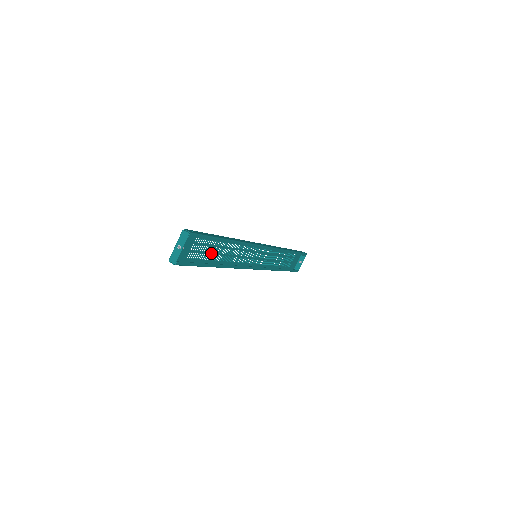
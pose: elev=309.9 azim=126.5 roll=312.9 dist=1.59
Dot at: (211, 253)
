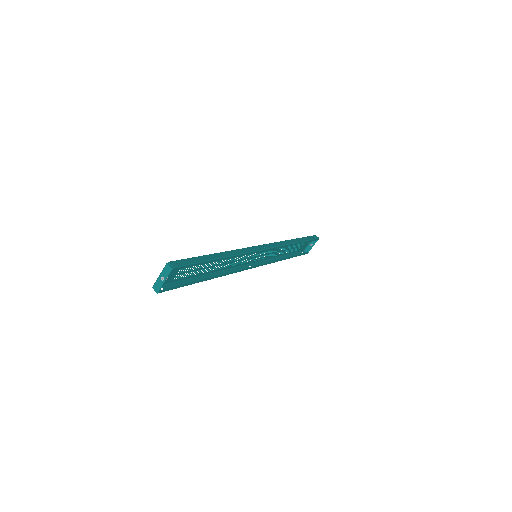
Dot at: (202, 268)
